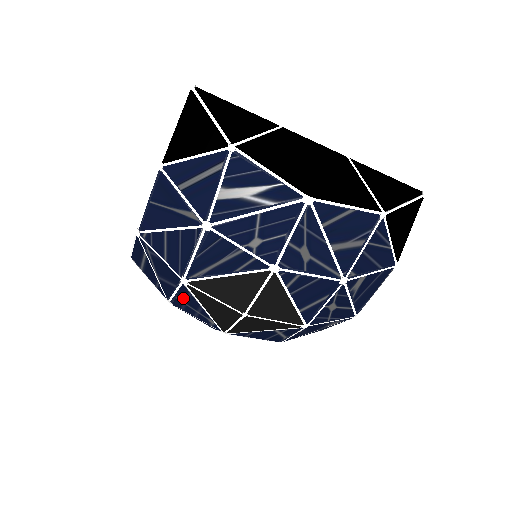
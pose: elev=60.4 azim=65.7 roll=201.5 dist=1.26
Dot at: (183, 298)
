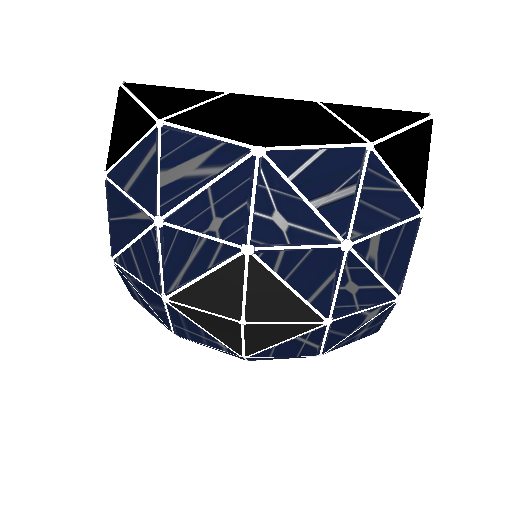
Dot at: (180, 323)
